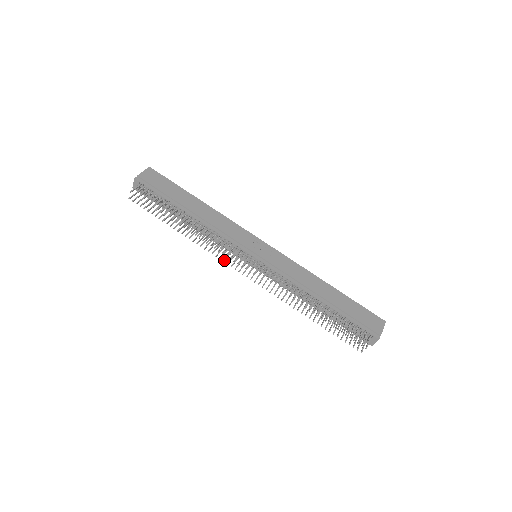
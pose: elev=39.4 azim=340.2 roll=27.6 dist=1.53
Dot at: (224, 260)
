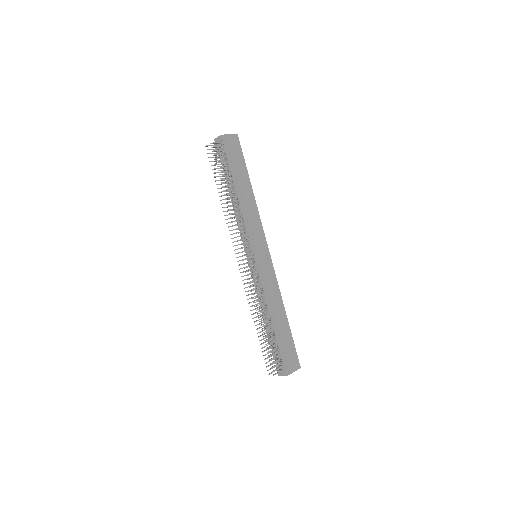
Dot at: (233, 242)
